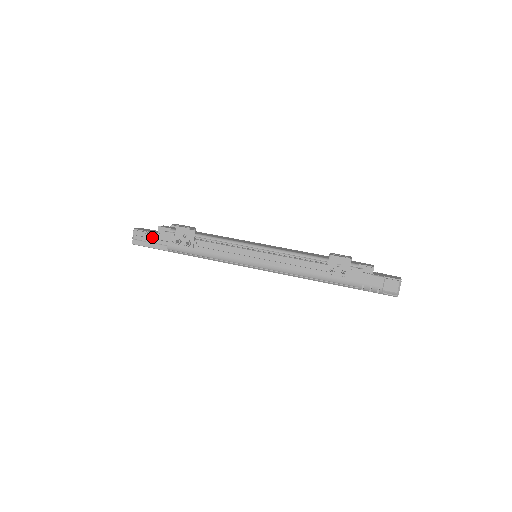
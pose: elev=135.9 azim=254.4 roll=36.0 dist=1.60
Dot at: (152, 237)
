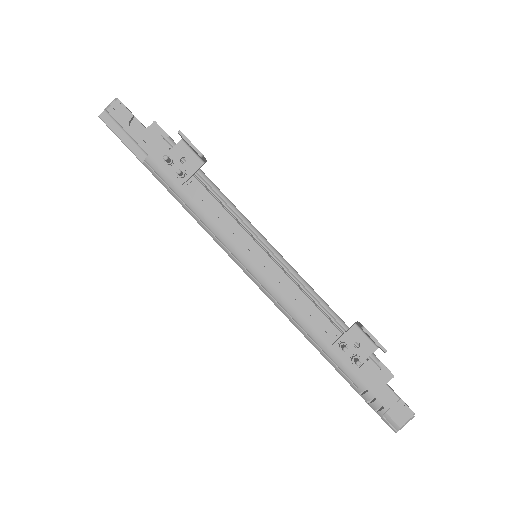
Dot at: (135, 128)
